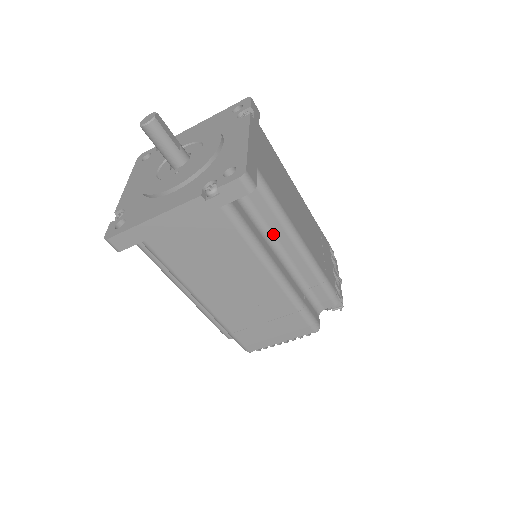
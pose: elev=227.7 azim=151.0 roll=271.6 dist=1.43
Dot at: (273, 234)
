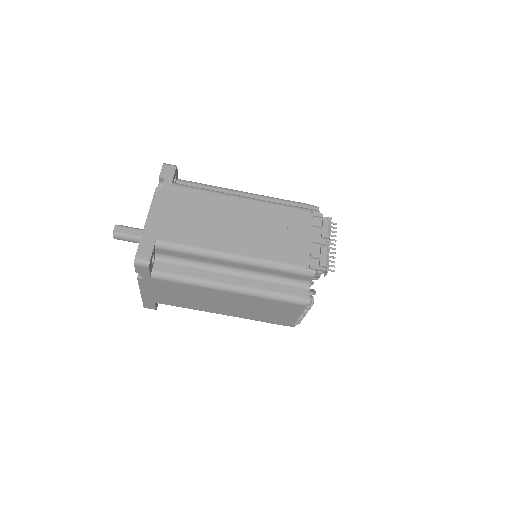
Dot at: (211, 263)
